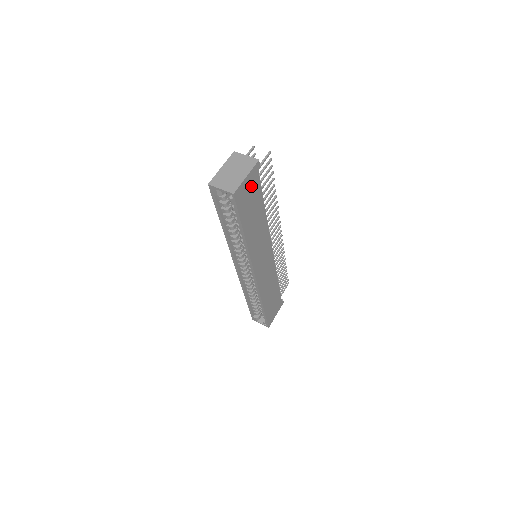
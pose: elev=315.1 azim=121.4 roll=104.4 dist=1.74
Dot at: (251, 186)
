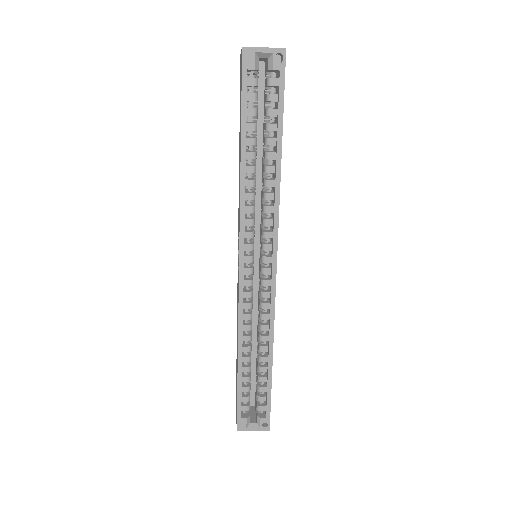
Dot at: occluded
